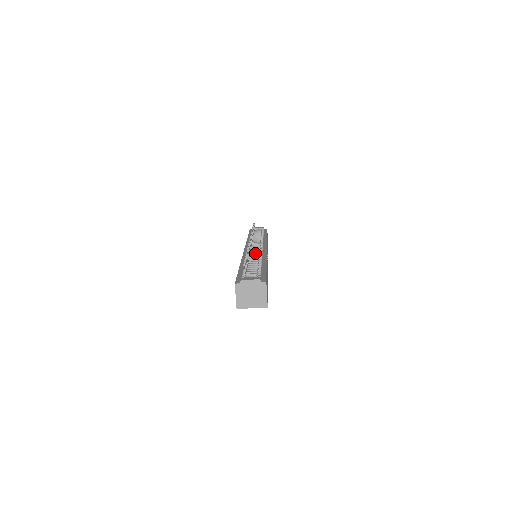
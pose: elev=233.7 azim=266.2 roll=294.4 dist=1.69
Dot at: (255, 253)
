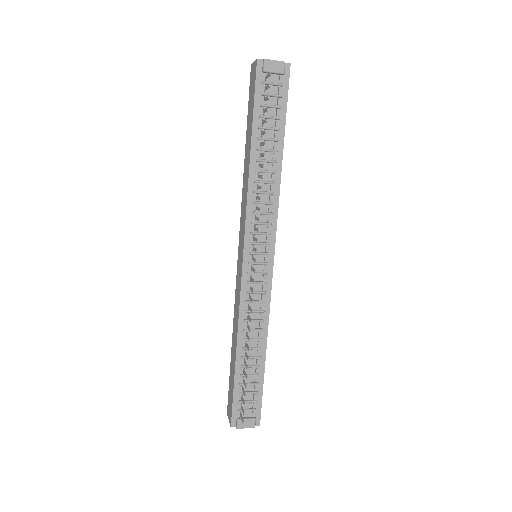
Dot at: (256, 303)
